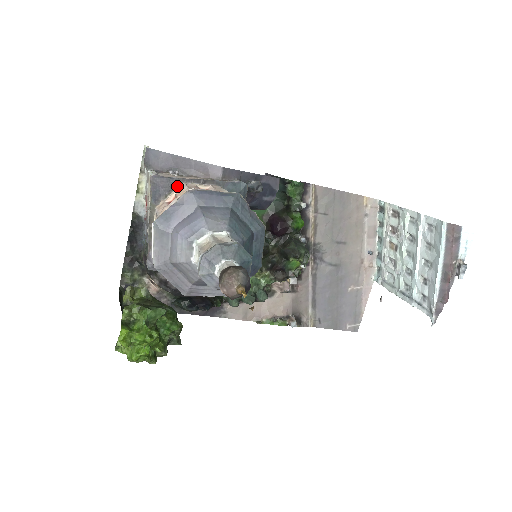
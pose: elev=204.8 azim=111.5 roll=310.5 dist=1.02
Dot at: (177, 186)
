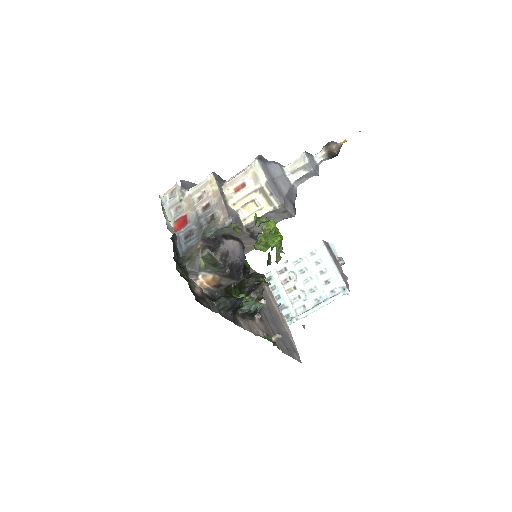
Dot at: occluded
